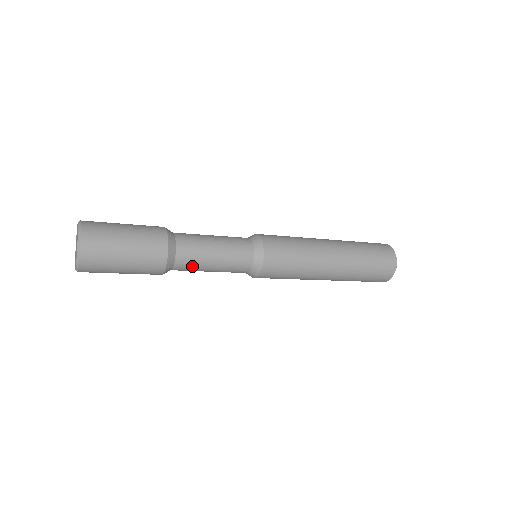
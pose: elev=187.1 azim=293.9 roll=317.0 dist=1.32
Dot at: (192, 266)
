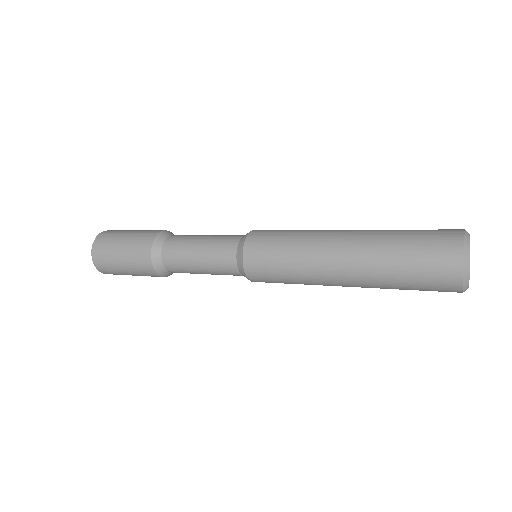
Dot at: (177, 253)
